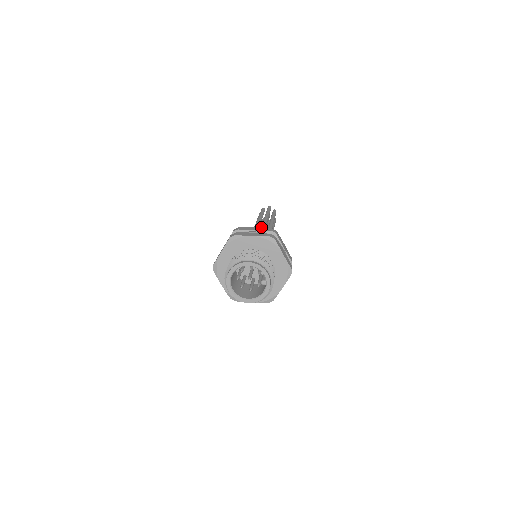
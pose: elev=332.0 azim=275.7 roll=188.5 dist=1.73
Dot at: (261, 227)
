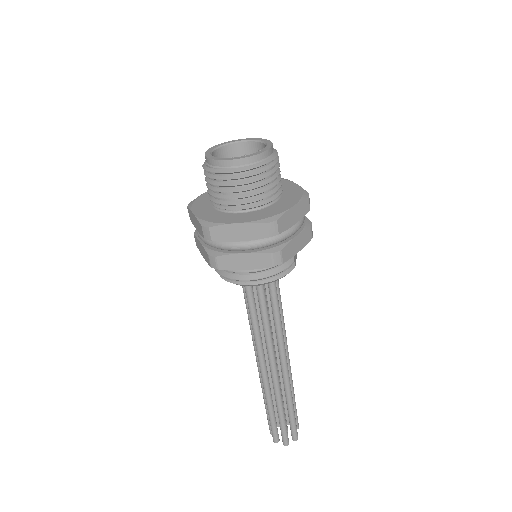
Dot at: occluded
